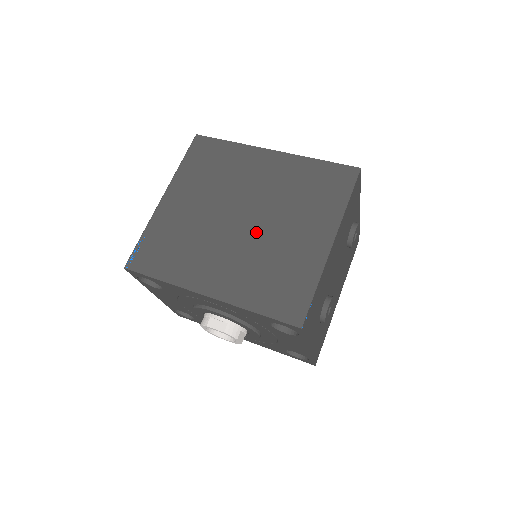
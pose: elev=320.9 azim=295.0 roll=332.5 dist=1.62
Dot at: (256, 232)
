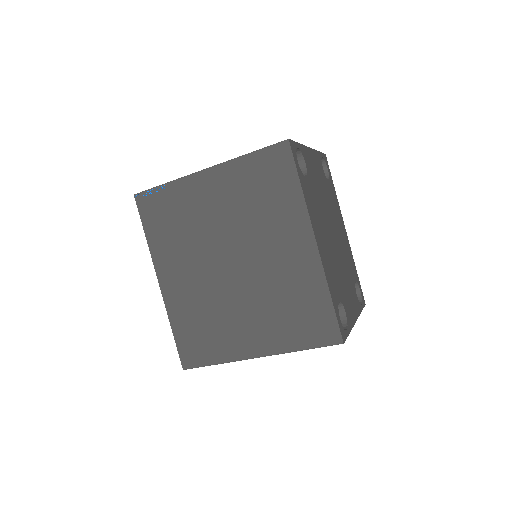
Dot at: (227, 286)
